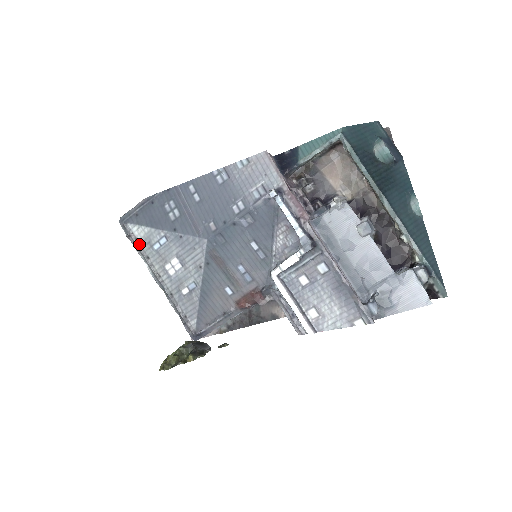
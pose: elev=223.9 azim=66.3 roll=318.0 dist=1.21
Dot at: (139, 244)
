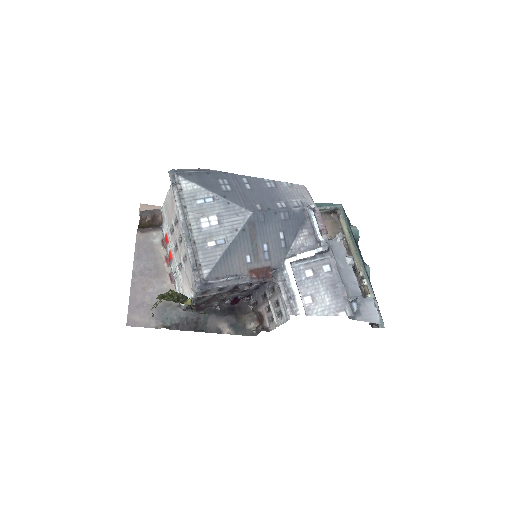
Dot at: (182, 194)
